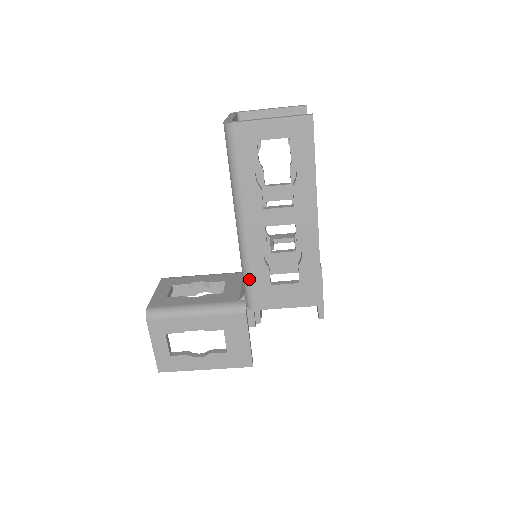
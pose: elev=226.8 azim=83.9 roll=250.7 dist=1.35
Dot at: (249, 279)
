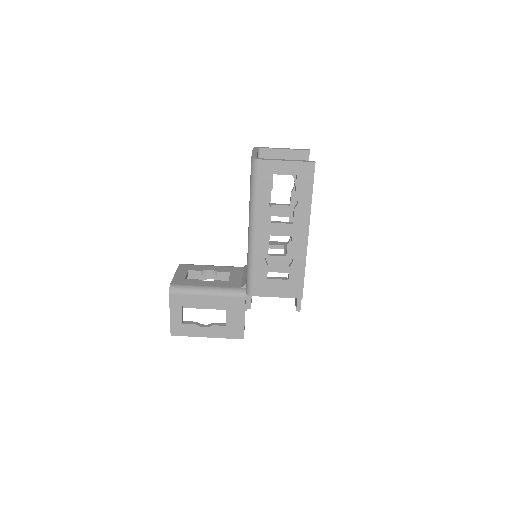
Dot at: (252, 272)
